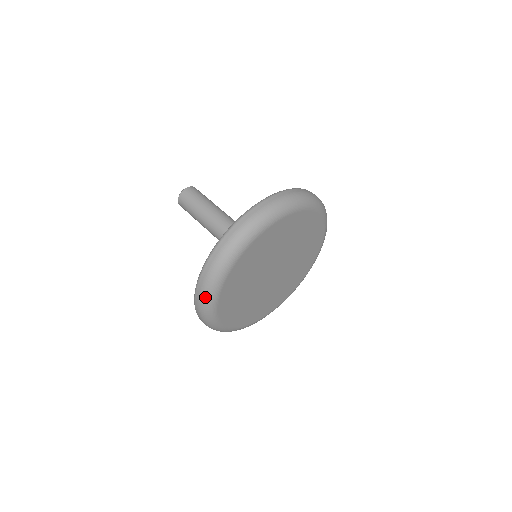
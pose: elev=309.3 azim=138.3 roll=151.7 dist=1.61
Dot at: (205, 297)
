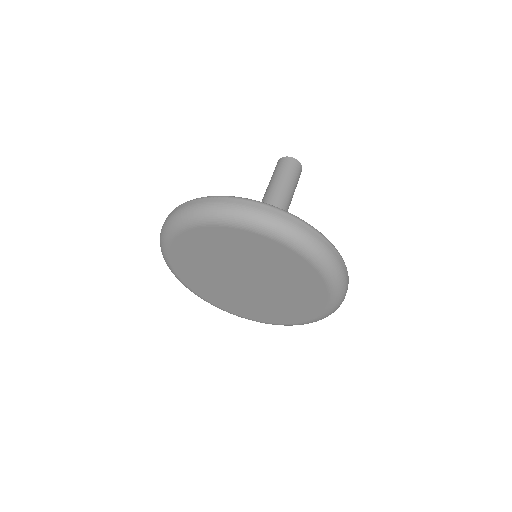
Dot at: (173, 218)
